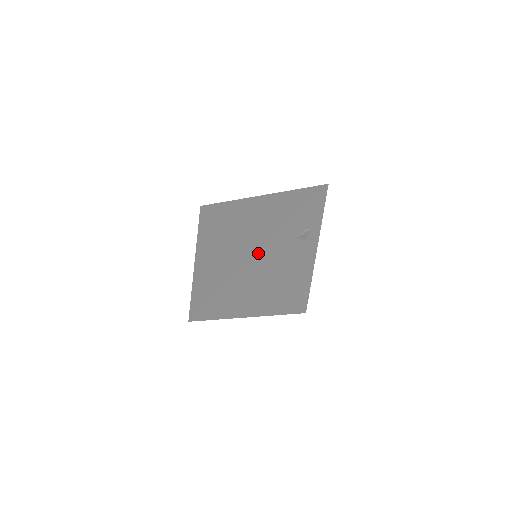
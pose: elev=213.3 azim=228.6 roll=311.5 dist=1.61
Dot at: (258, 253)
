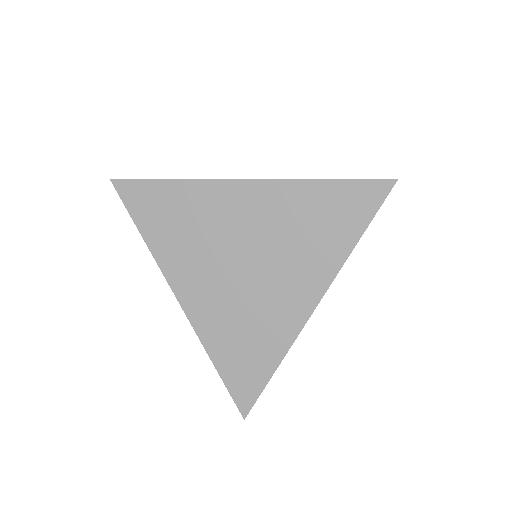
Dot at: occluded
